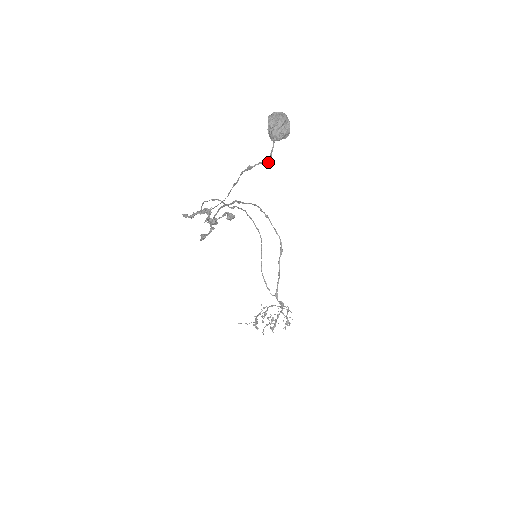
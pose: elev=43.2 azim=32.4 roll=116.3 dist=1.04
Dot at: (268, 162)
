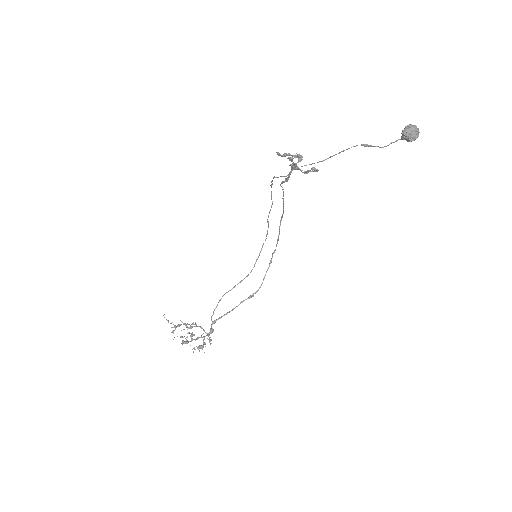
Dot at: (384, 146)
